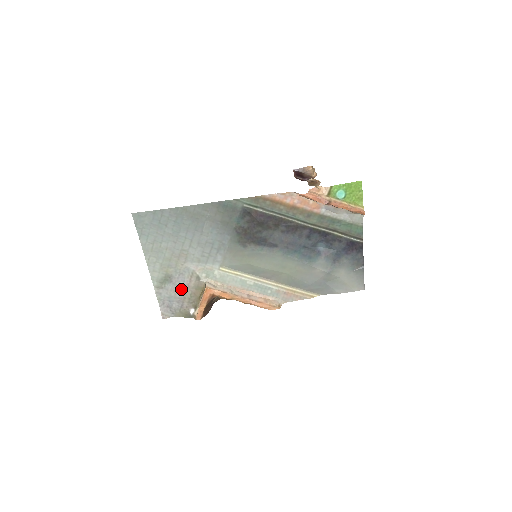
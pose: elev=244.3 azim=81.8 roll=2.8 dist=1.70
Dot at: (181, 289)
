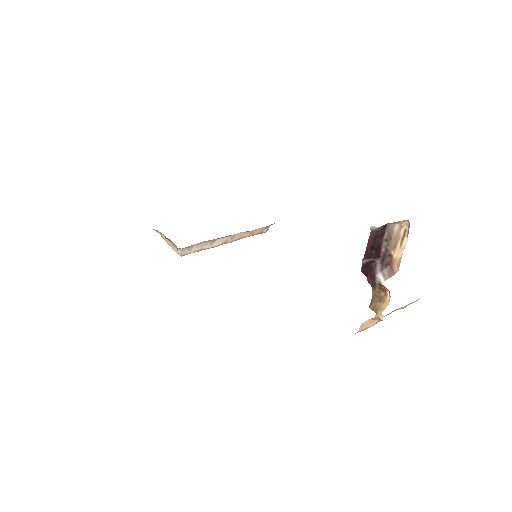
Dot at: occluded
